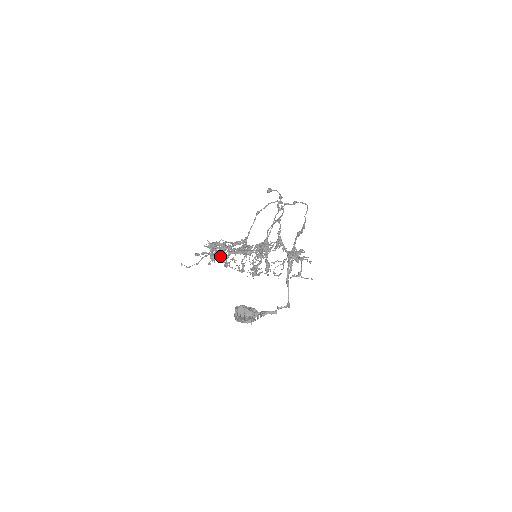
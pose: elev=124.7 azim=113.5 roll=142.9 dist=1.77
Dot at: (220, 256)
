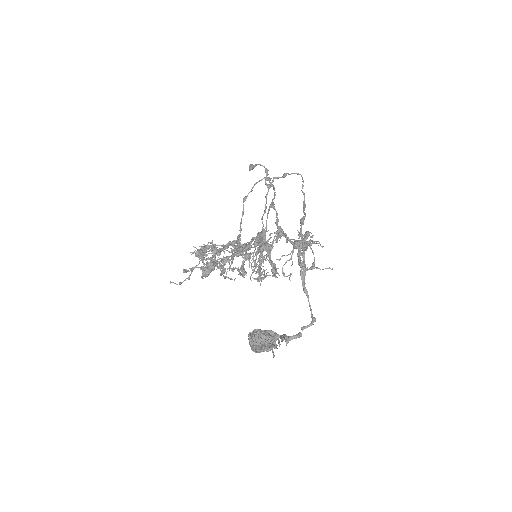
Dot at: (213, 269)
